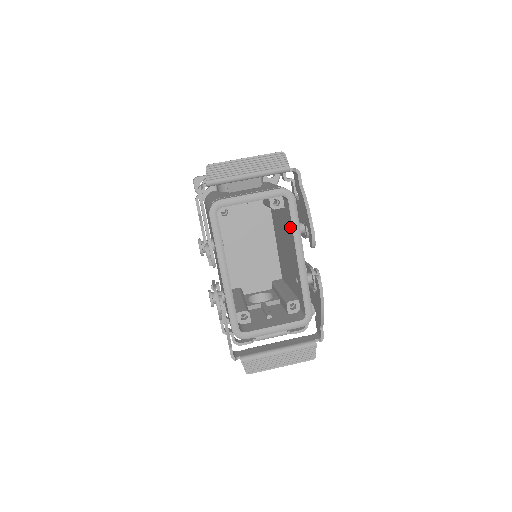
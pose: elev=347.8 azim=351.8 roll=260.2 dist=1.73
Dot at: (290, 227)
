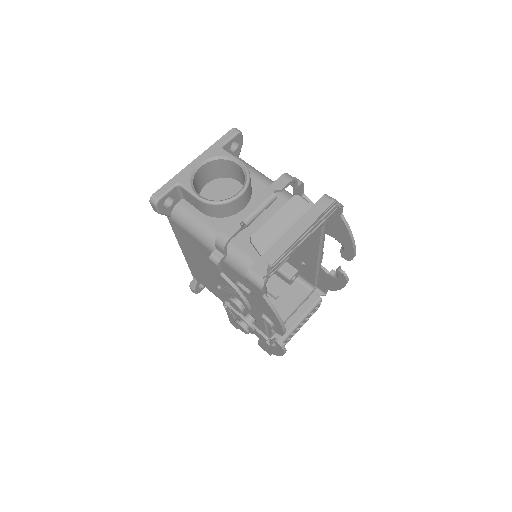
Dot at: (312, 239)
